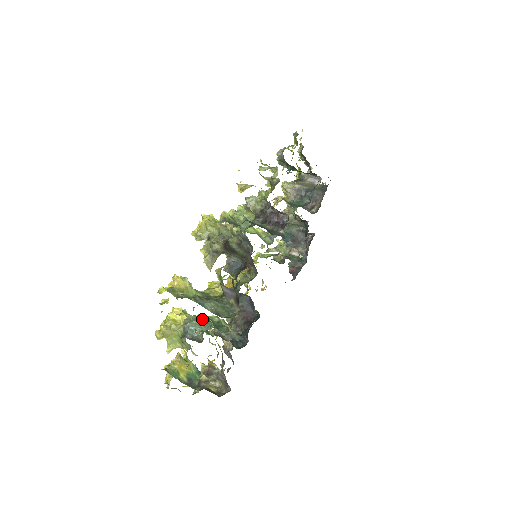
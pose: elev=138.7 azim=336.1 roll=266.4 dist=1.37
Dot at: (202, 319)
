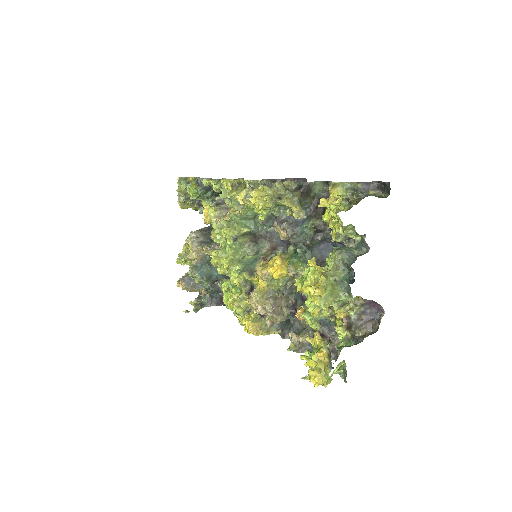
Dot at: (341, 247)
